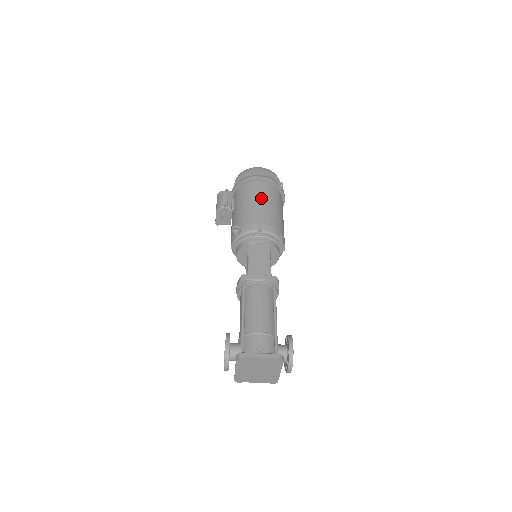
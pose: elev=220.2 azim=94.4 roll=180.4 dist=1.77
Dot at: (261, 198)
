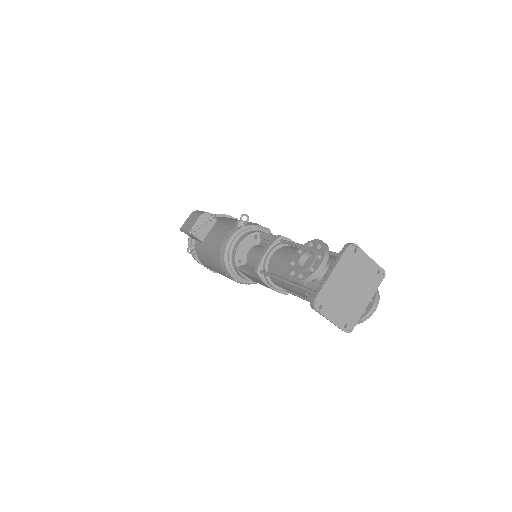
Dot at: occluded
